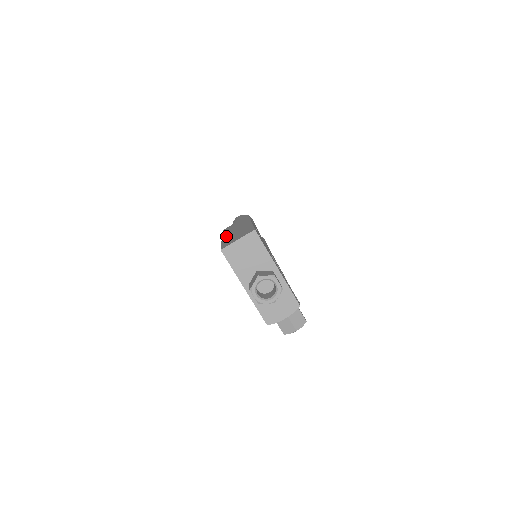
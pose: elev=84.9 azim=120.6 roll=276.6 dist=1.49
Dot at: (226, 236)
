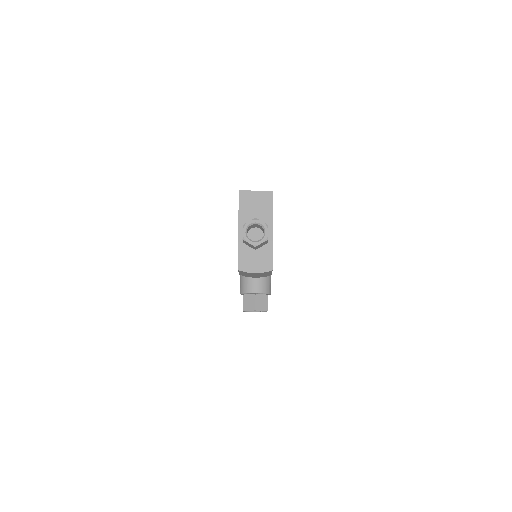
Dot at: occluded
